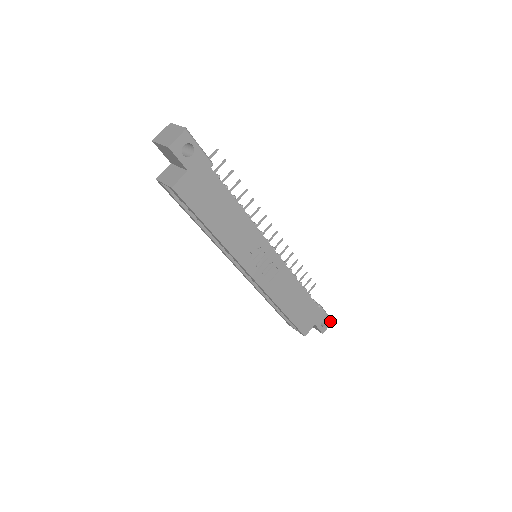
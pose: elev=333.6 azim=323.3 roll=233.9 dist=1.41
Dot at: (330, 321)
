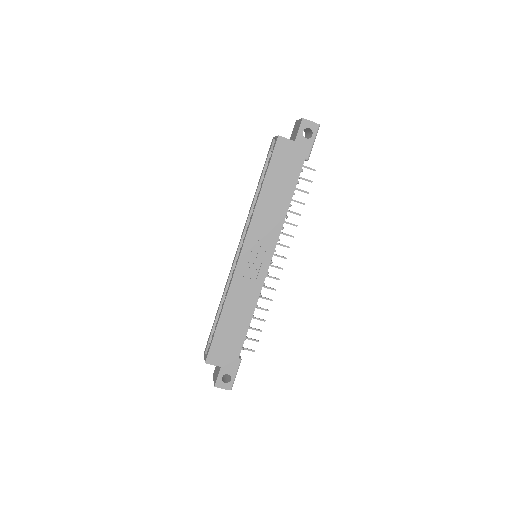
Dot at: (230, 387)
